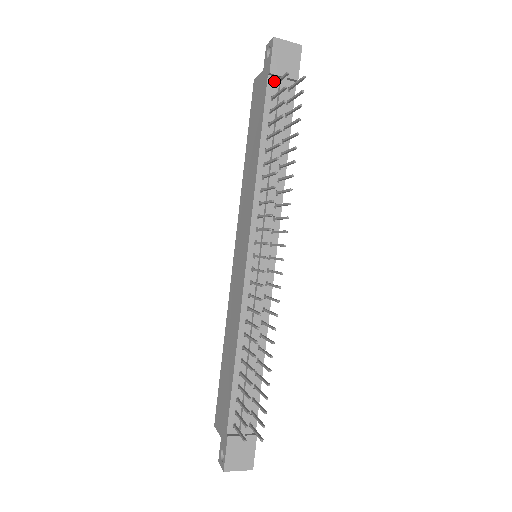
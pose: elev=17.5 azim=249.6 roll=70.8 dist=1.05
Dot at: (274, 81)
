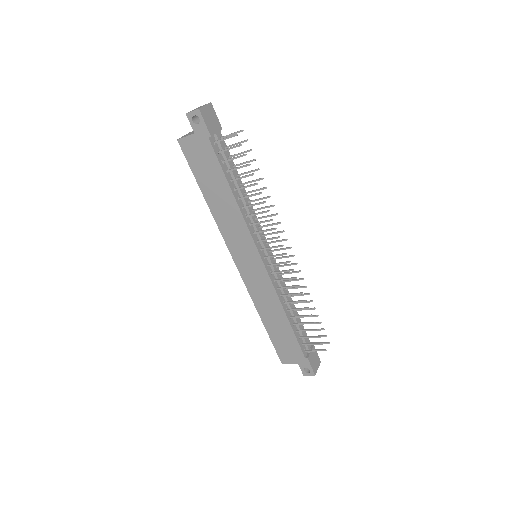
Dot at: (213, 139)
